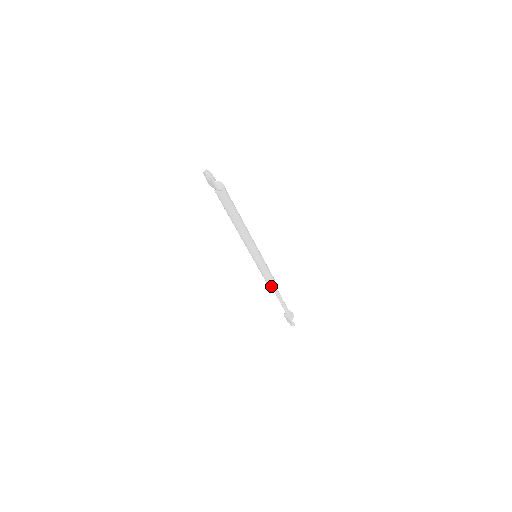
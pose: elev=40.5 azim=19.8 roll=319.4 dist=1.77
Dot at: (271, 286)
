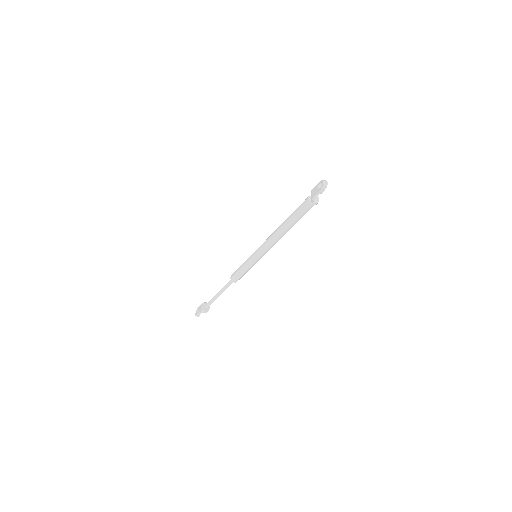
Dot at: (230, 280)
